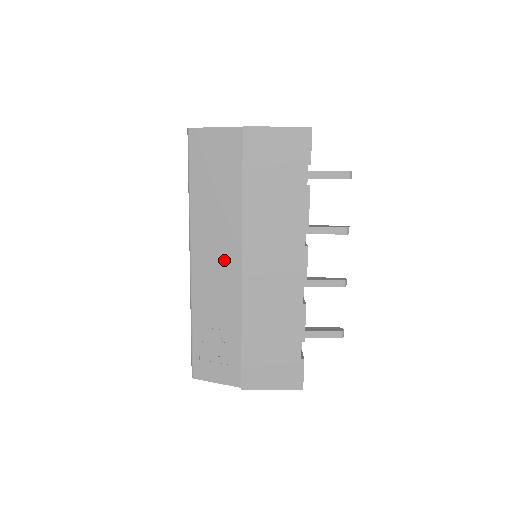
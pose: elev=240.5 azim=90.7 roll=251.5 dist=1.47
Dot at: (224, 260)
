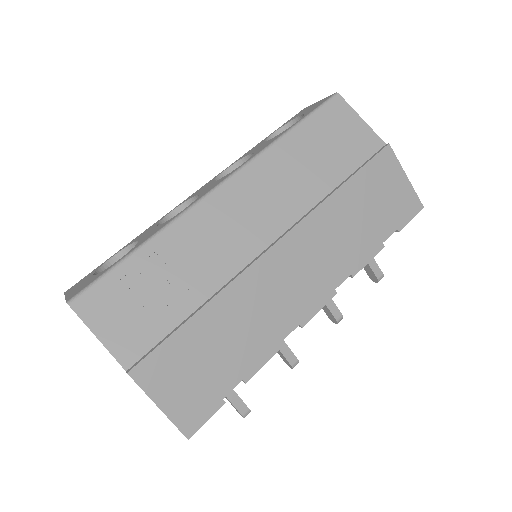
Dot at: (257, 221)
